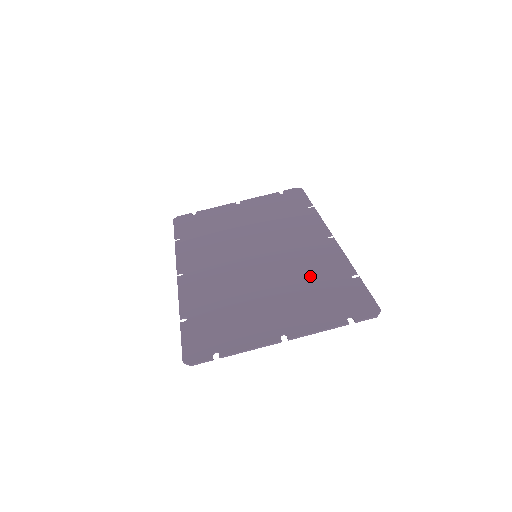
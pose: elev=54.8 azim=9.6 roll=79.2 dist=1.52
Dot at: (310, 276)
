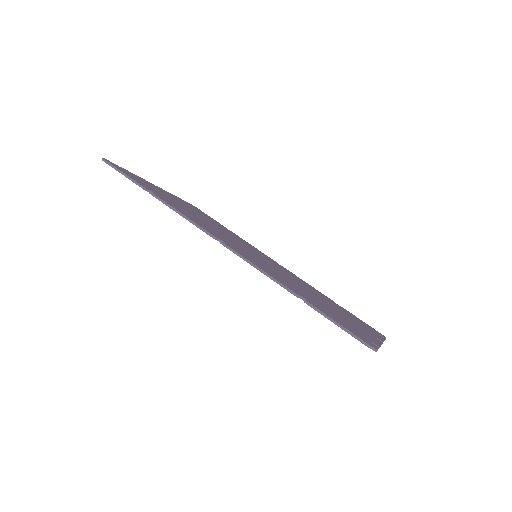
Dot at: occluded
